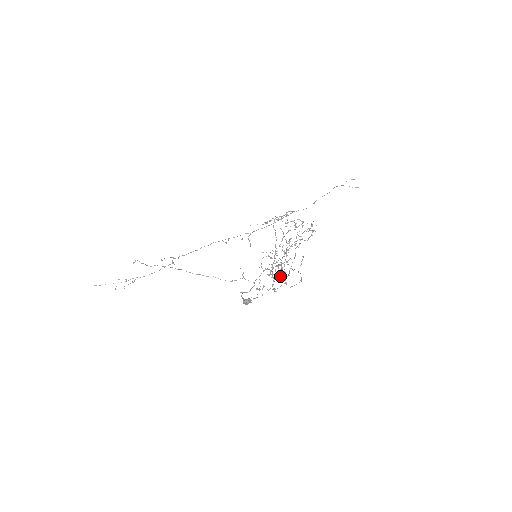
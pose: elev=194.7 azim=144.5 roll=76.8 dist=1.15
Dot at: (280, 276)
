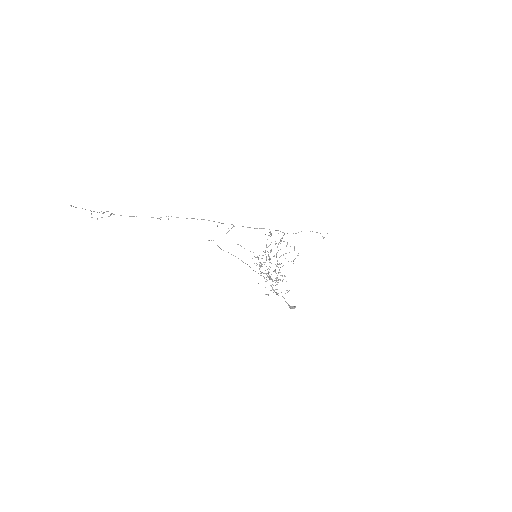
Dot at: (269, 278)
